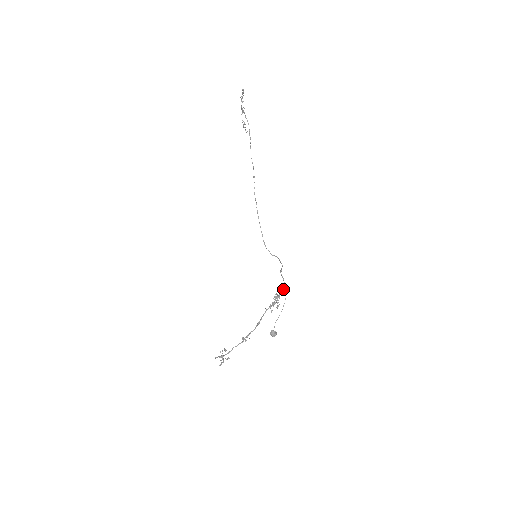
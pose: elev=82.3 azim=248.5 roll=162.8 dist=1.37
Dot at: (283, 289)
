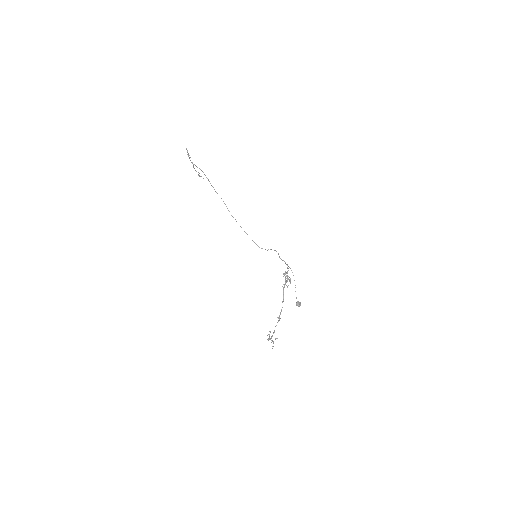
Dot at: (287, 268)
